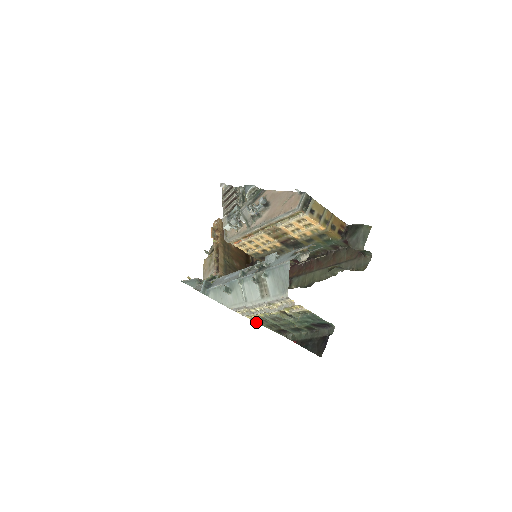
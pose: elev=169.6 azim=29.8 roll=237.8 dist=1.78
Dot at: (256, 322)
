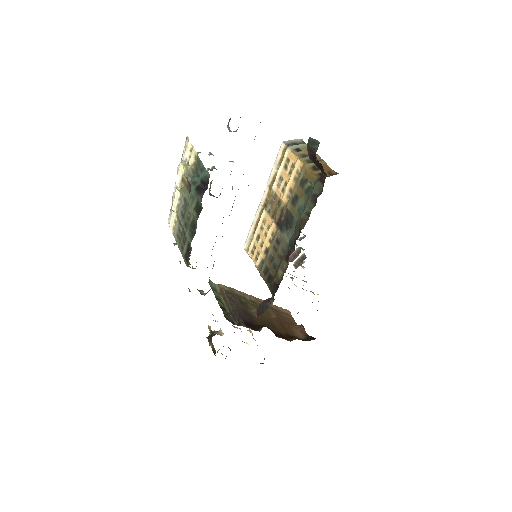
Dot at: (176, 242)
